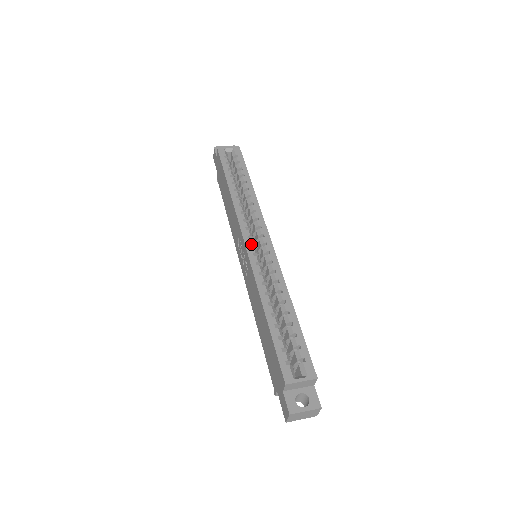
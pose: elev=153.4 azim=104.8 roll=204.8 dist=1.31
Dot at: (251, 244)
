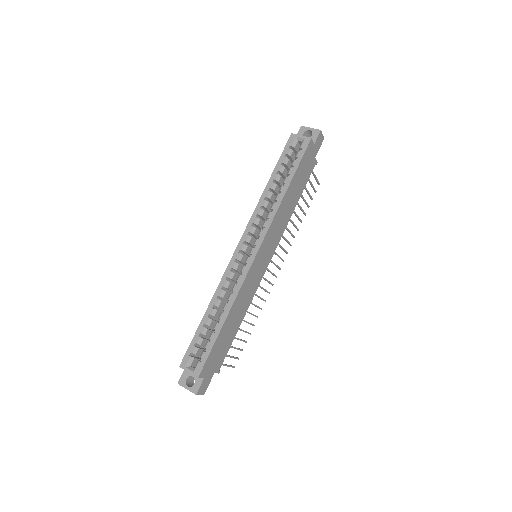
Dot at: (241, 250)
